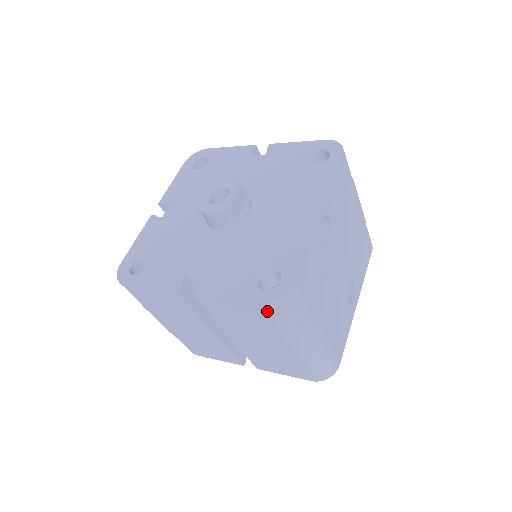
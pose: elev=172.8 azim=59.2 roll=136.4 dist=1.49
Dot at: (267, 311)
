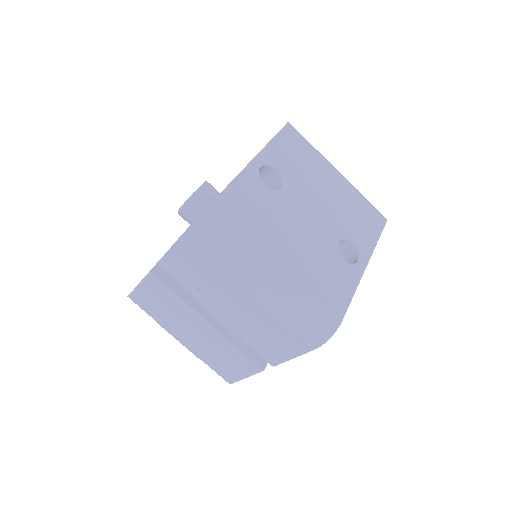
Dot at: (197, 239)
